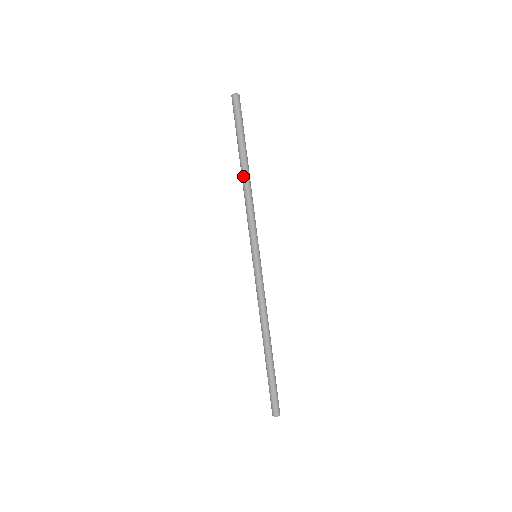
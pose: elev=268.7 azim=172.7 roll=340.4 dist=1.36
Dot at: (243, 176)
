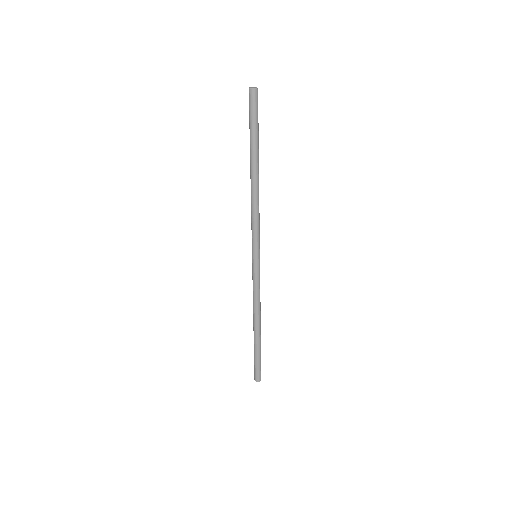
Dot at: occluded
